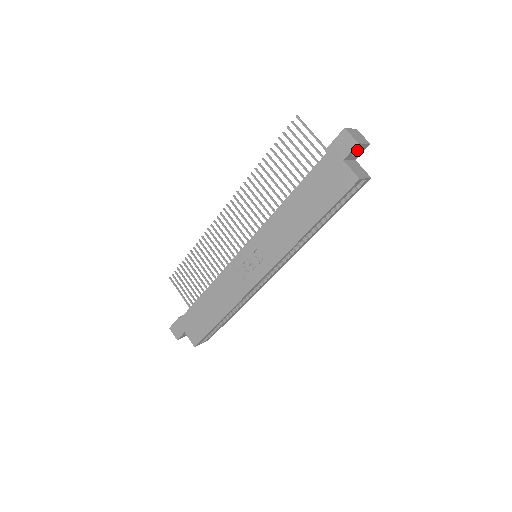
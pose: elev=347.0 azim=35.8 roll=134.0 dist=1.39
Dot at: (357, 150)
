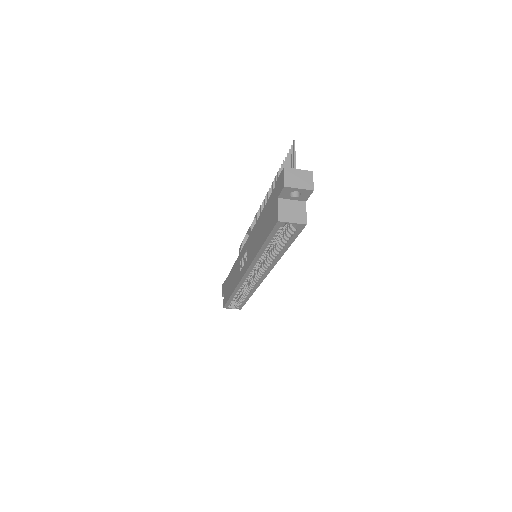
Dot at: (300, 192)
